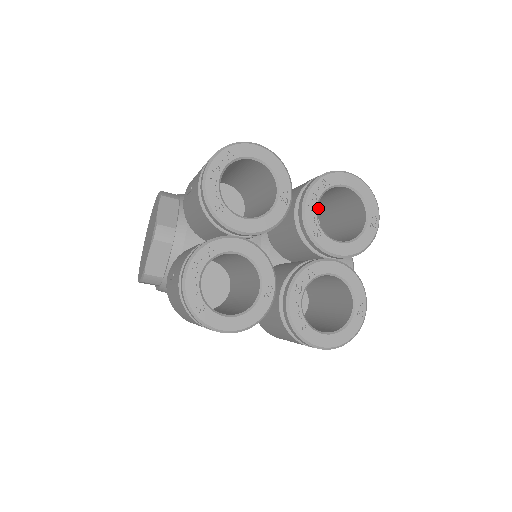
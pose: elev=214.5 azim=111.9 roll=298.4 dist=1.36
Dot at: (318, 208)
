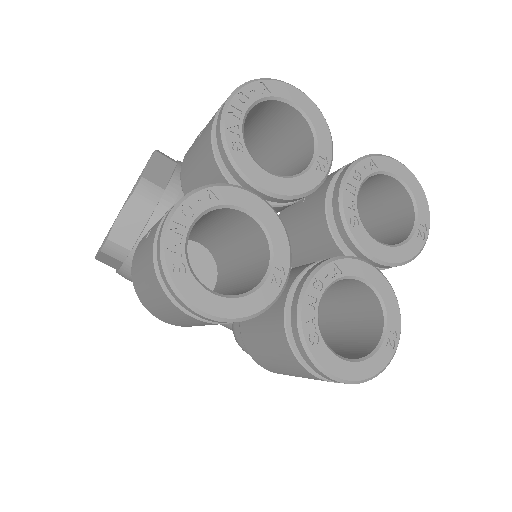
Dot at: occluded
